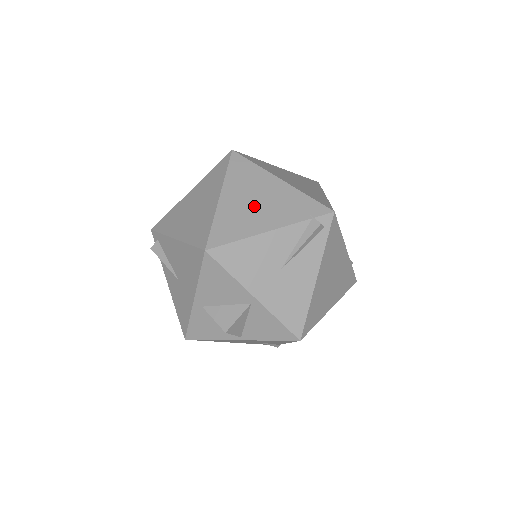
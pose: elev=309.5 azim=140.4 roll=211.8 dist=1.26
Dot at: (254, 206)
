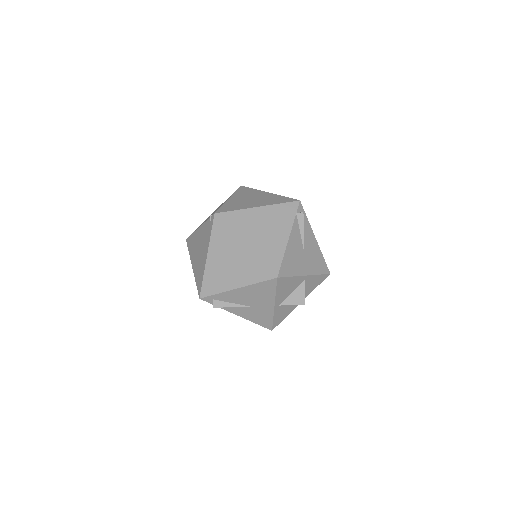
Dot at: (266, 234)
